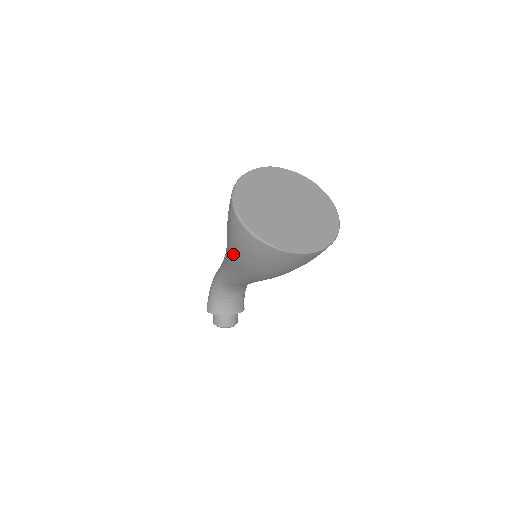
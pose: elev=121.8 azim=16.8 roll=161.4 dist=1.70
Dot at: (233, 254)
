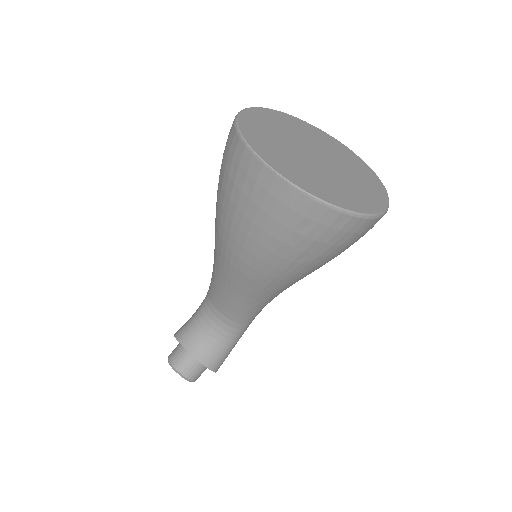
Dot at: occluded
